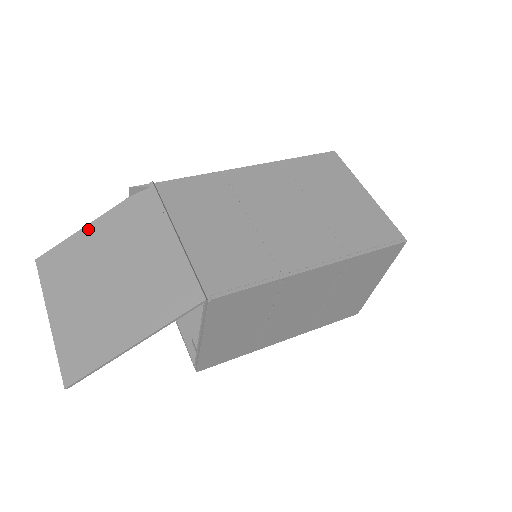
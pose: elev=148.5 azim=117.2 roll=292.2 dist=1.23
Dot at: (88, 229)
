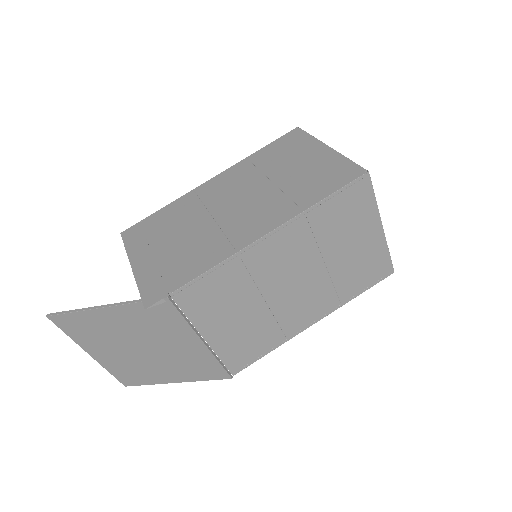
Dot at: (100, 312)
